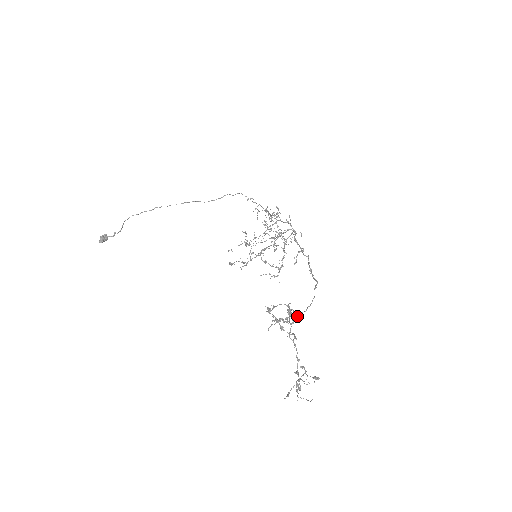
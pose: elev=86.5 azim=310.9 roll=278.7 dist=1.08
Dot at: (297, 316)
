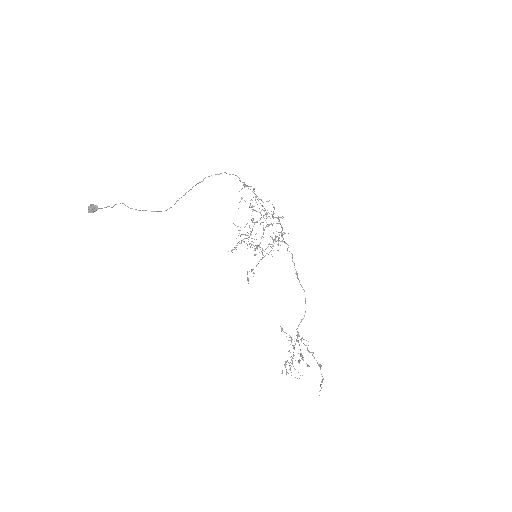
Dot at: occluded
